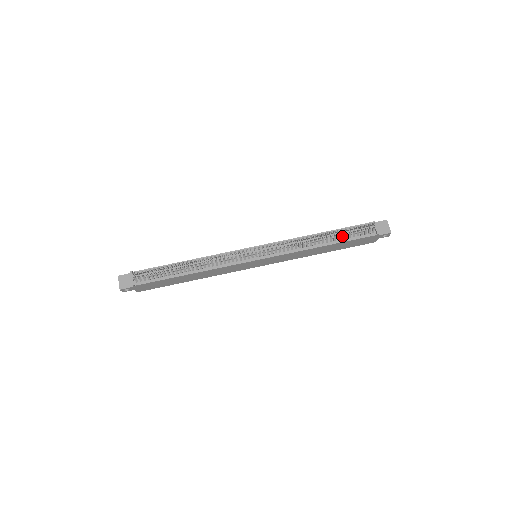
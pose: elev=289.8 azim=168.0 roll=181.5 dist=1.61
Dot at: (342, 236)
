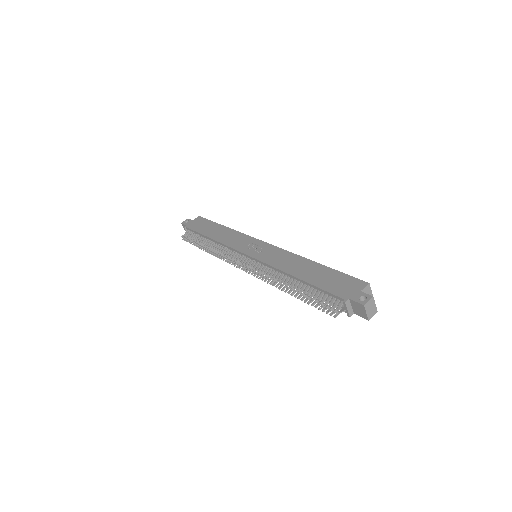
Dot at: occluded
